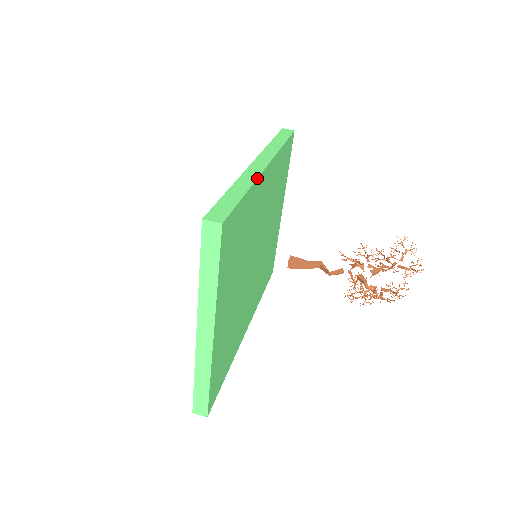
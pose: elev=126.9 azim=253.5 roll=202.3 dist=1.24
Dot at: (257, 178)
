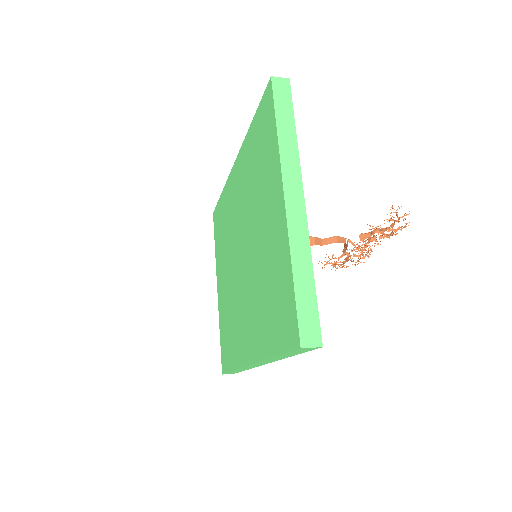
Dot at: occluded
